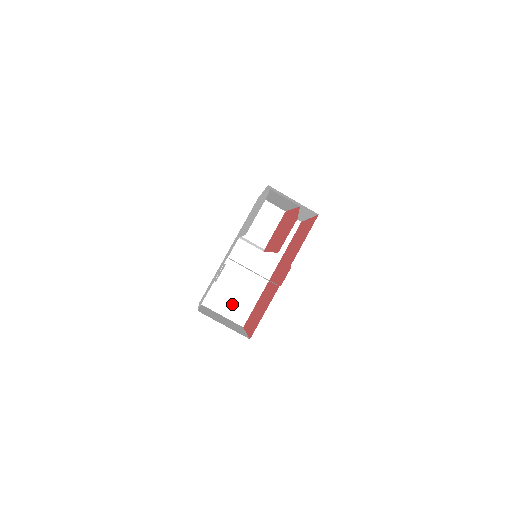
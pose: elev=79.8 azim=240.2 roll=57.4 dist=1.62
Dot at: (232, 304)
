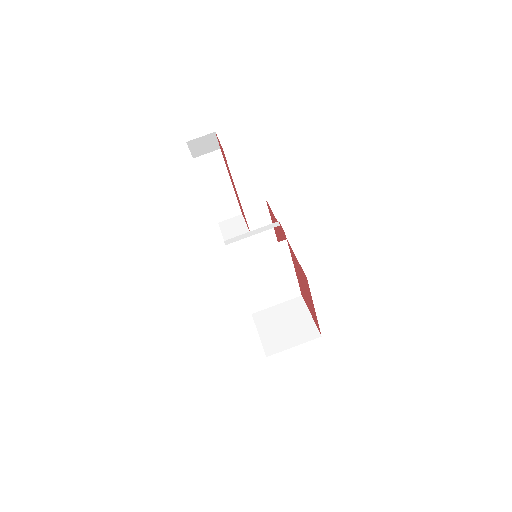
Dot at: (293, 333)
